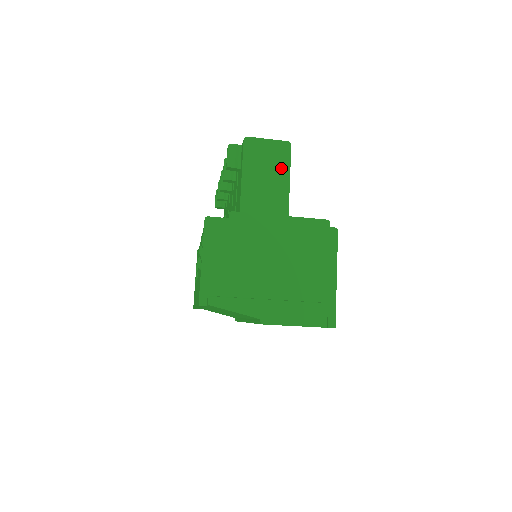
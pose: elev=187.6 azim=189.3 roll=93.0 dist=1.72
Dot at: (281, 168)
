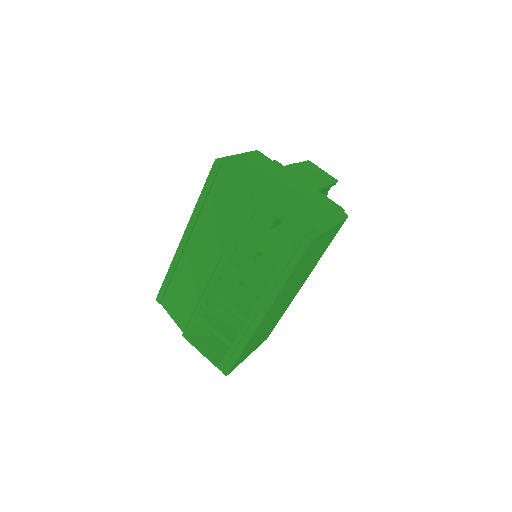
Dot at: (324, 180)
